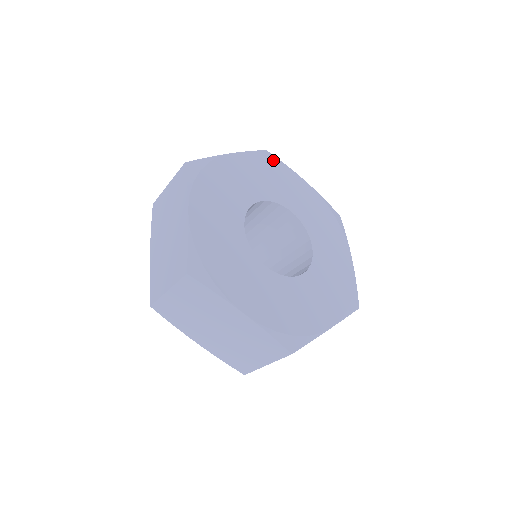
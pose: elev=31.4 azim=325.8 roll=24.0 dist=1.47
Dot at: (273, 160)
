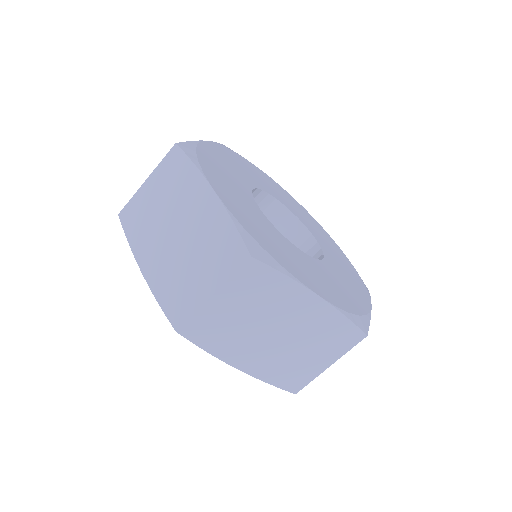
Dot at: occluded
